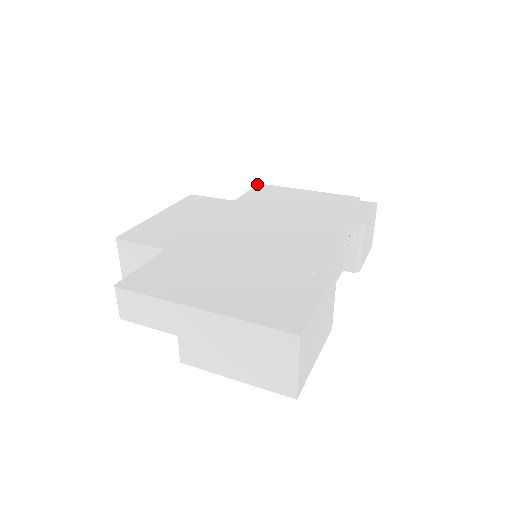
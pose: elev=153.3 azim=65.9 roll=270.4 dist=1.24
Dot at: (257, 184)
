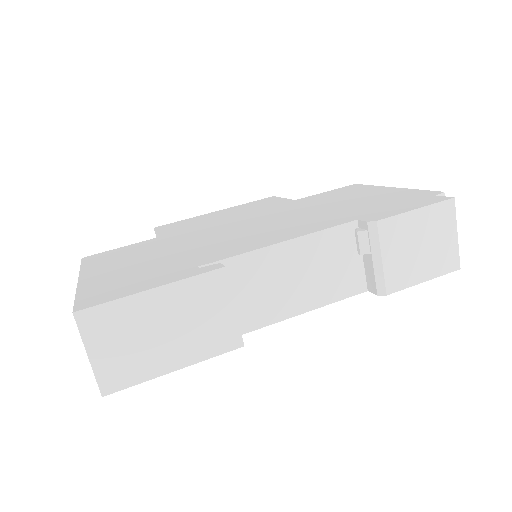
Dot at: occluded
